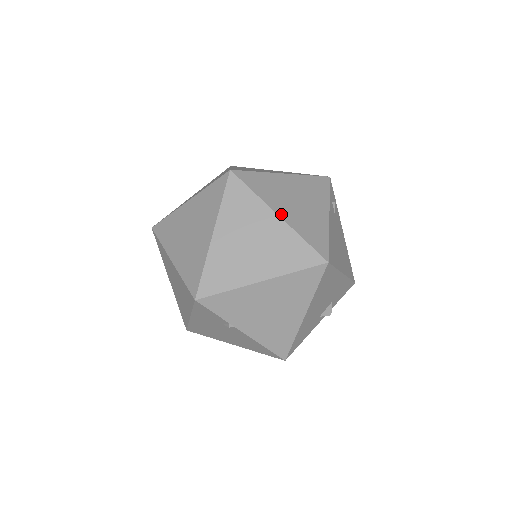
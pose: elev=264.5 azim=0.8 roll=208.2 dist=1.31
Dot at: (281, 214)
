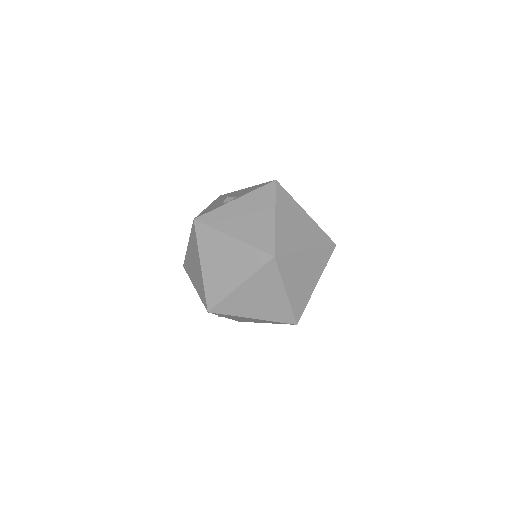
Dot at: (289, 291)
